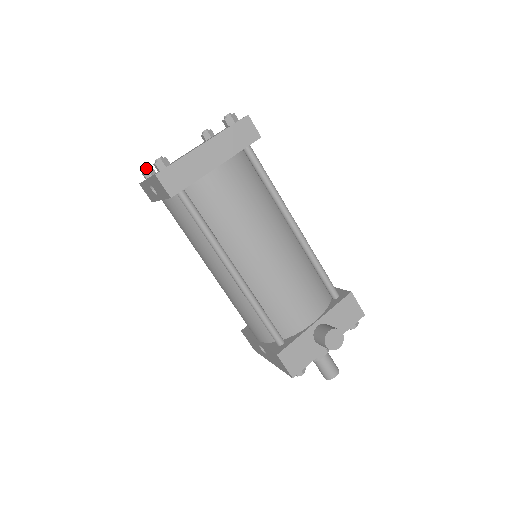
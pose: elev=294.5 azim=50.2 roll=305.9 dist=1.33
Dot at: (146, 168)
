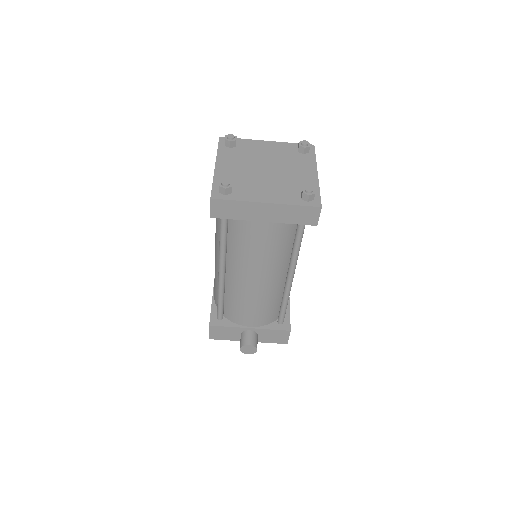
Dot at: (230, 138)
